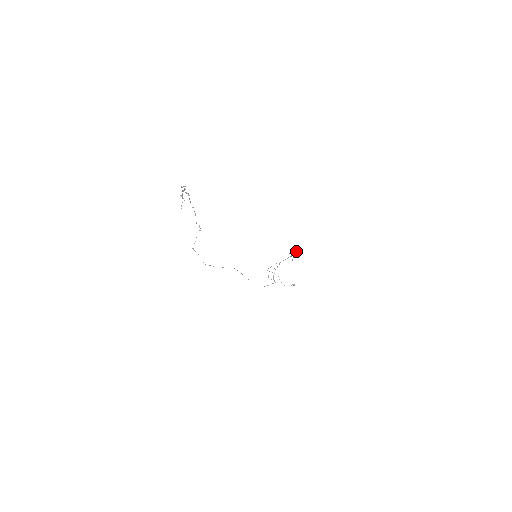
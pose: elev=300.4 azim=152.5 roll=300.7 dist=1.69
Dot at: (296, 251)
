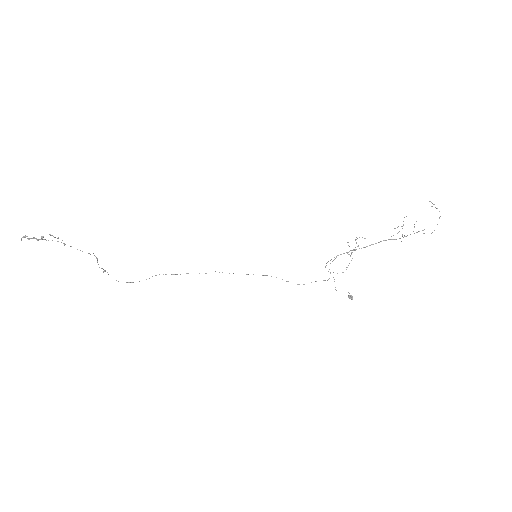
Dot at: occluded
